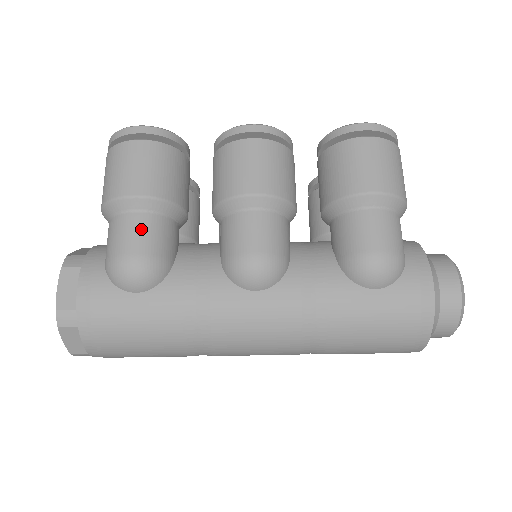
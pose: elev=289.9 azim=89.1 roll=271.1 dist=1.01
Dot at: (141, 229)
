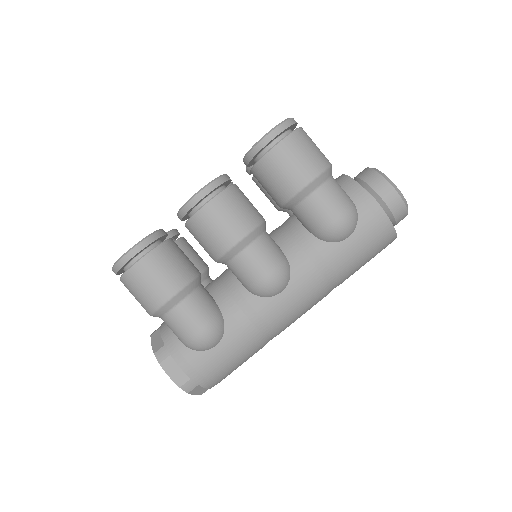
Dot at: (189, 313)
